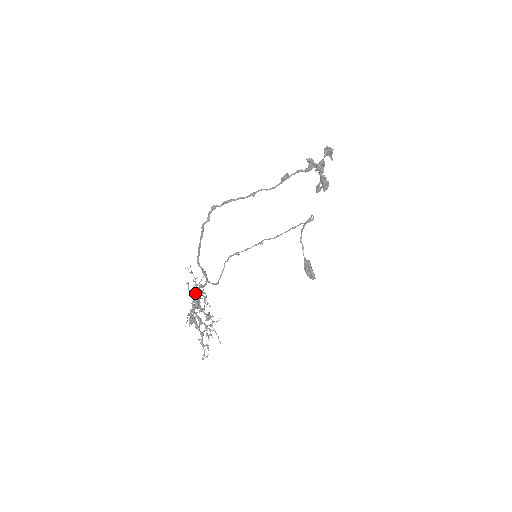
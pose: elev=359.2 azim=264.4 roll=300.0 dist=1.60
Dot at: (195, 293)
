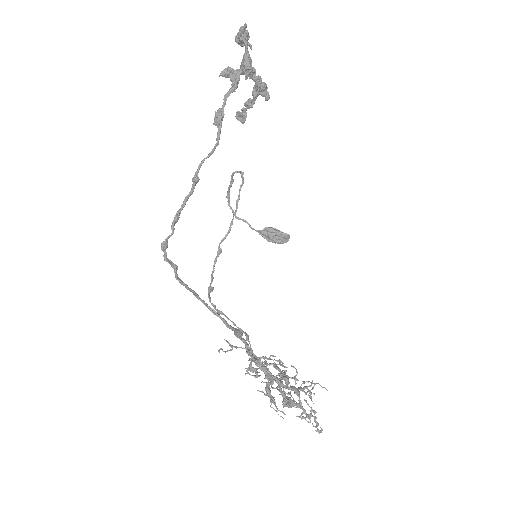
Dot at: occluded
